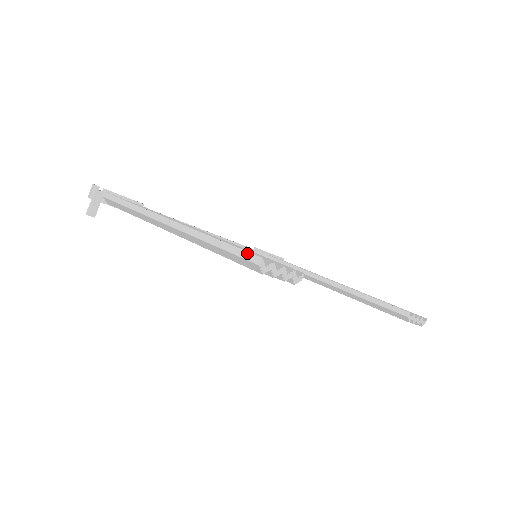
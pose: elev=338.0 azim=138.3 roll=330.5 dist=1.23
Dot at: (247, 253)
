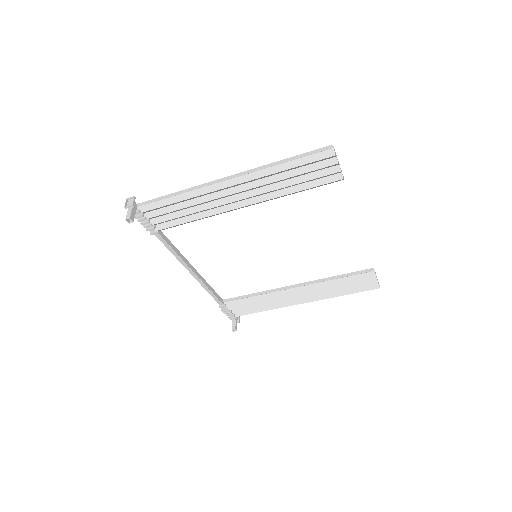
Dot at: (320, 149)
